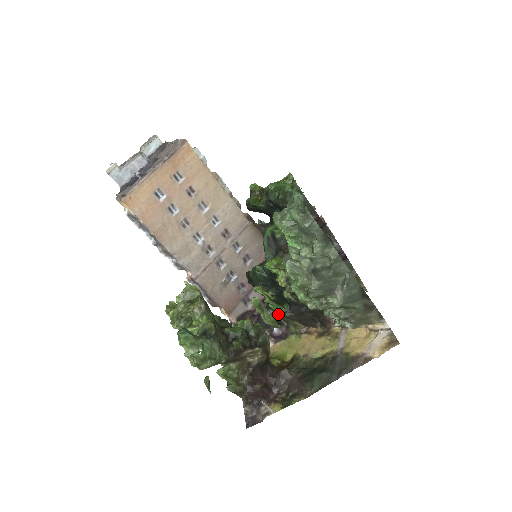
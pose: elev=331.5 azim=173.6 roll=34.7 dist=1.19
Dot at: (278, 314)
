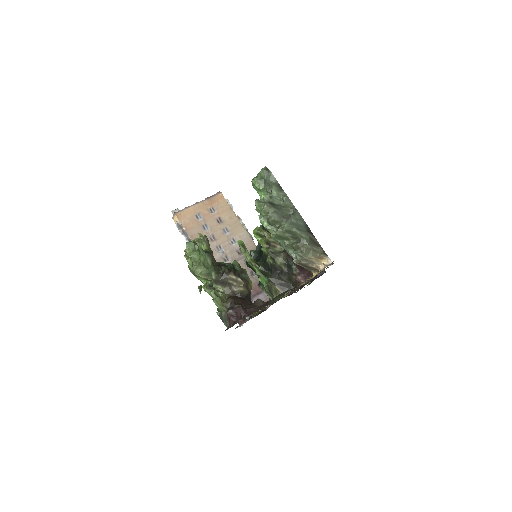
Dot at: (265, 285)
